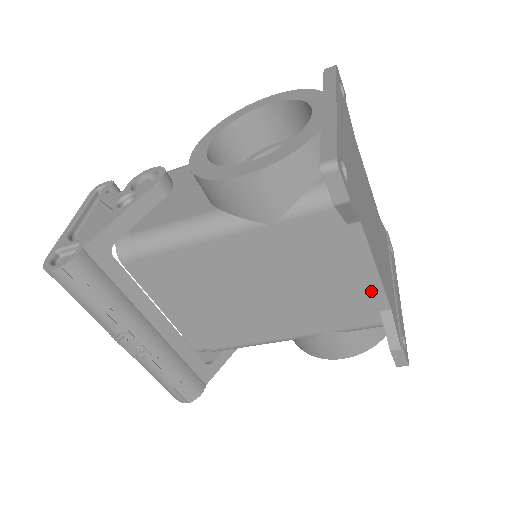
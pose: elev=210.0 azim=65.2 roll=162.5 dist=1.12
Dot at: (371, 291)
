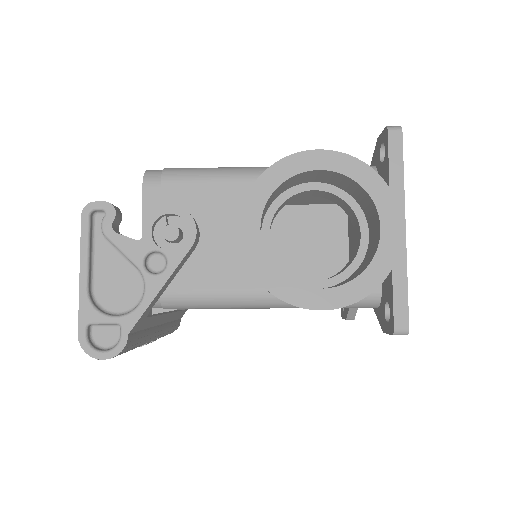
Dot at: occluded
